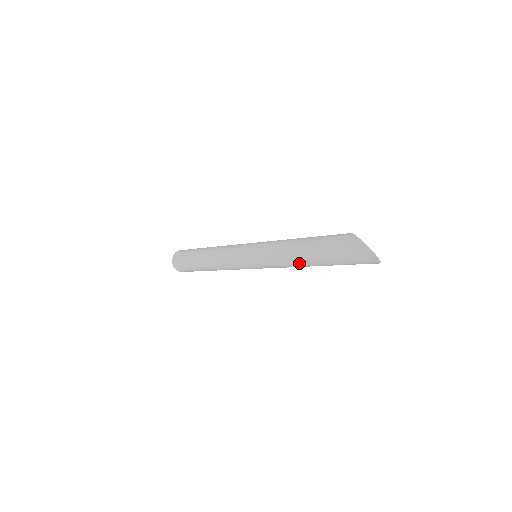
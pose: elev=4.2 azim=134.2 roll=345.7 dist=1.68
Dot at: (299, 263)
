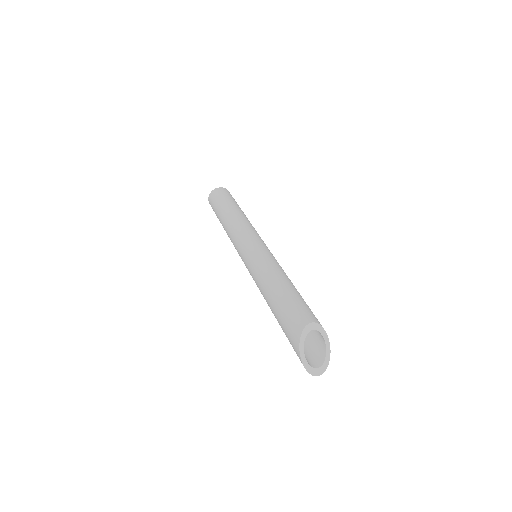
Dot at: occluded
